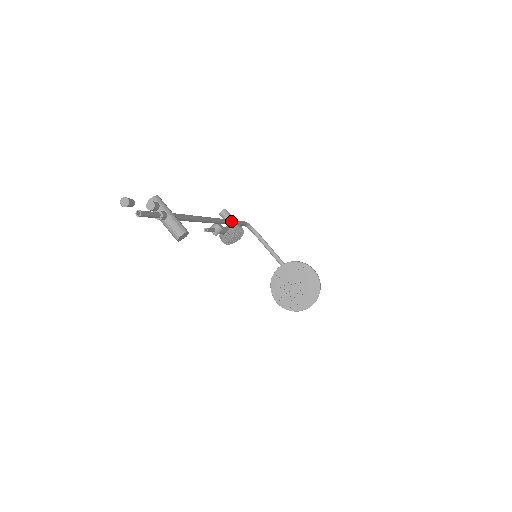
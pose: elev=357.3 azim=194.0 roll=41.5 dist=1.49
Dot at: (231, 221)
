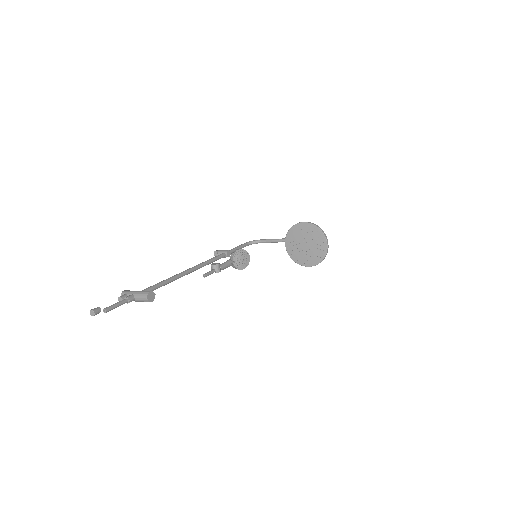
Dot at: (222, 254)
